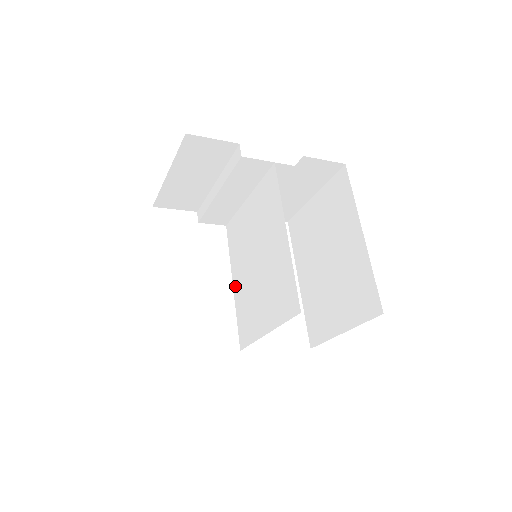
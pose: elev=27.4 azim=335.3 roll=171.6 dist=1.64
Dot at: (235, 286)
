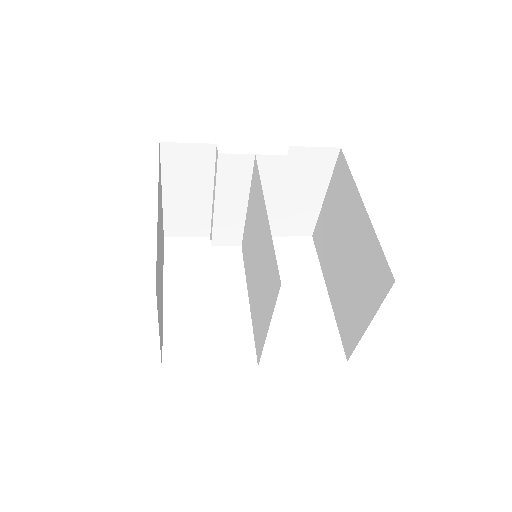
Dot at: (250, 300)
